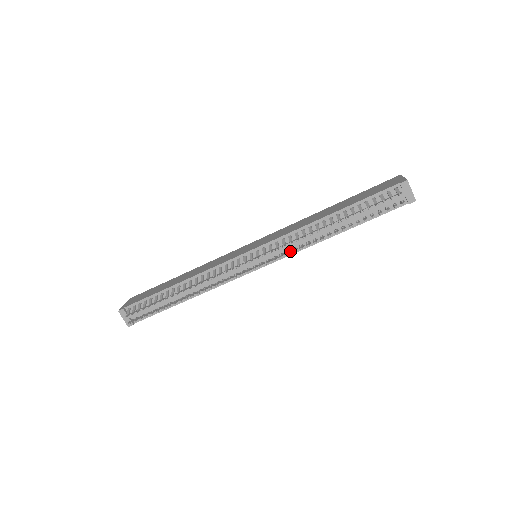
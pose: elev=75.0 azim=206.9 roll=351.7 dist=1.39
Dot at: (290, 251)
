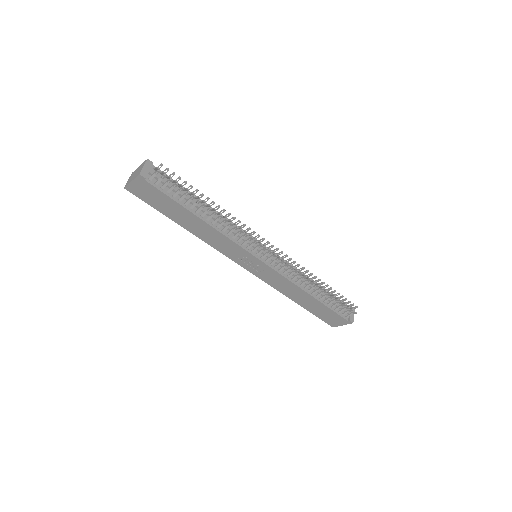
Dot at: (286, 273)
